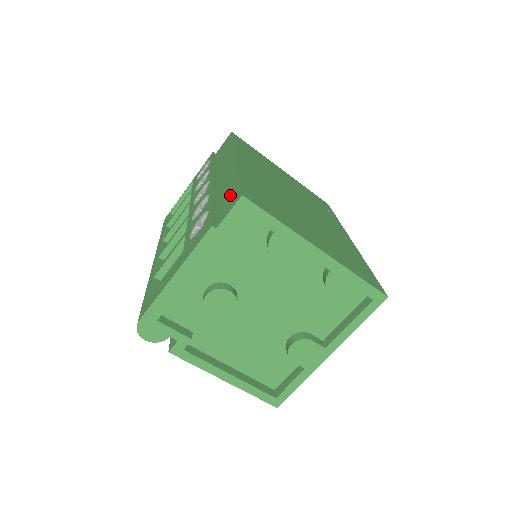
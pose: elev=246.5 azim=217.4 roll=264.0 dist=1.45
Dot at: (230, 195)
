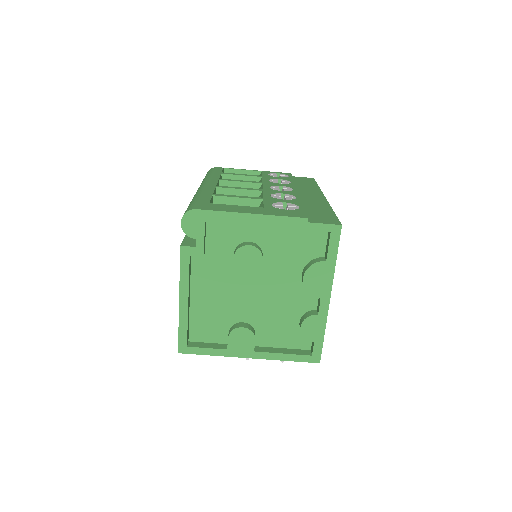
Dot at: (324, 215)
